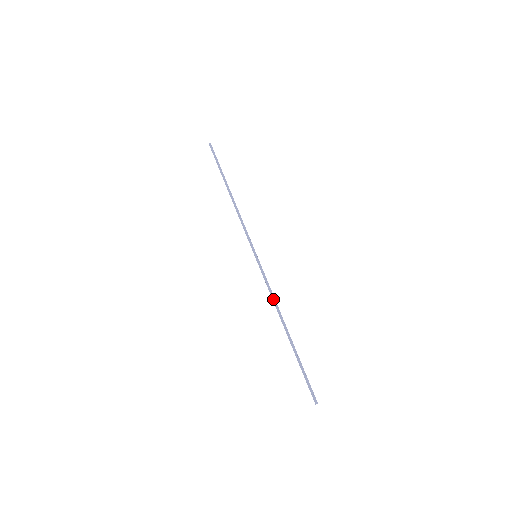
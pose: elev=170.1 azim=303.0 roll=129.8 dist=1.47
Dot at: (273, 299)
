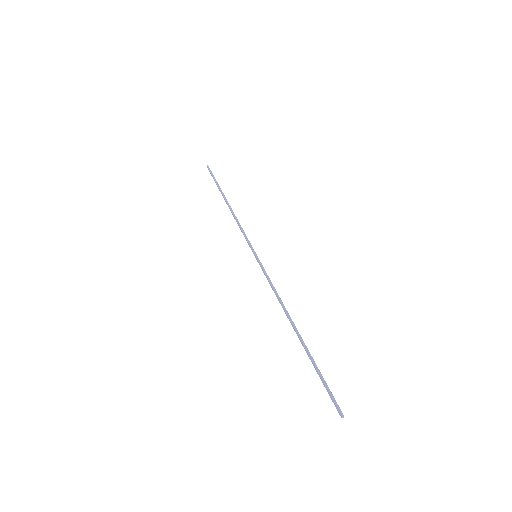
Dot at: occluded
